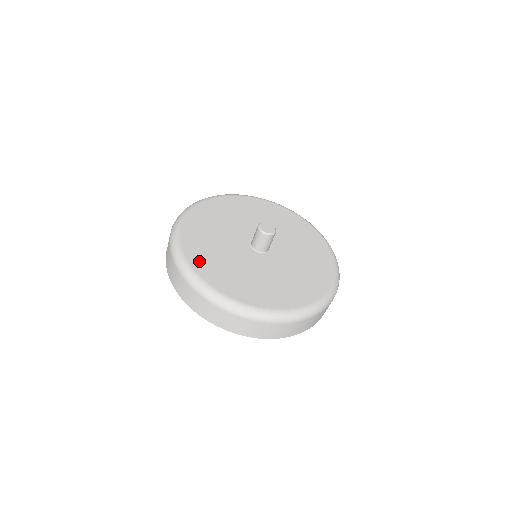
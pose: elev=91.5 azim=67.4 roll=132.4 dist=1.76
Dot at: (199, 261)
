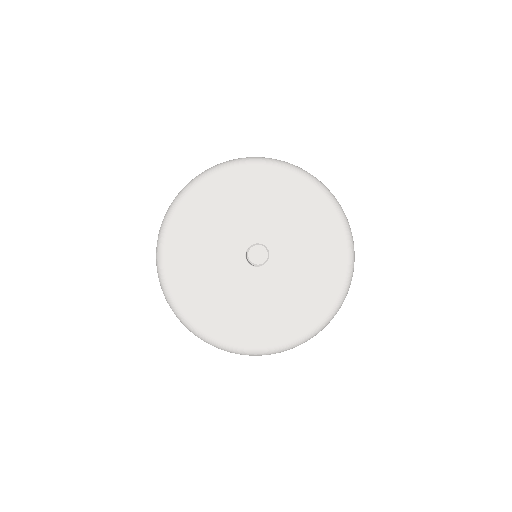
Dot at: (246, 336)
